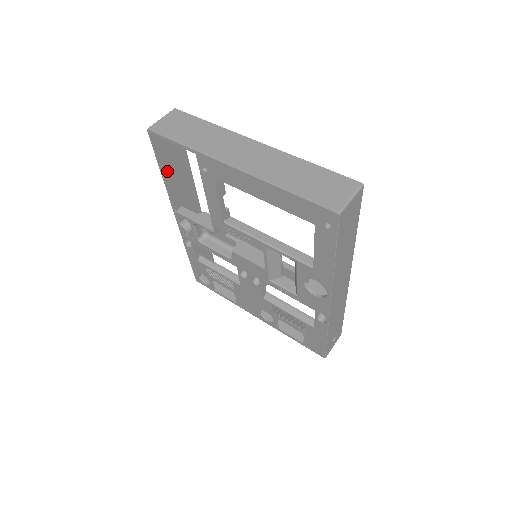
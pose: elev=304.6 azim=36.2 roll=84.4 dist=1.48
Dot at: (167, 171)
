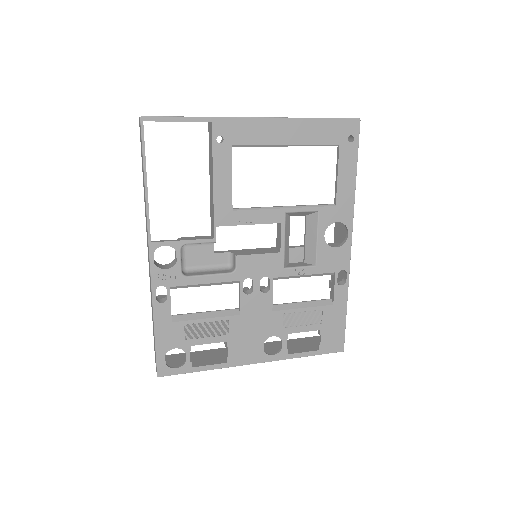
Dot at: occluded
